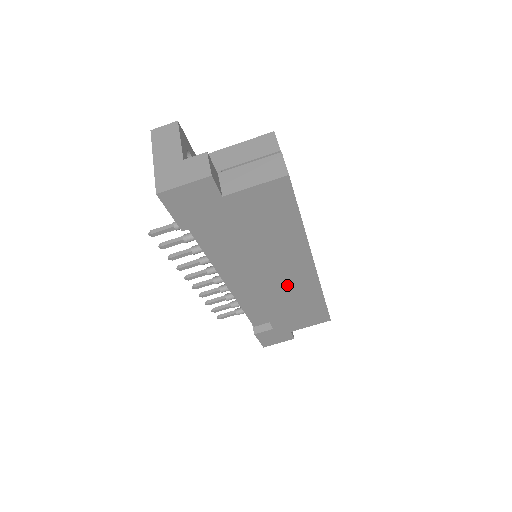
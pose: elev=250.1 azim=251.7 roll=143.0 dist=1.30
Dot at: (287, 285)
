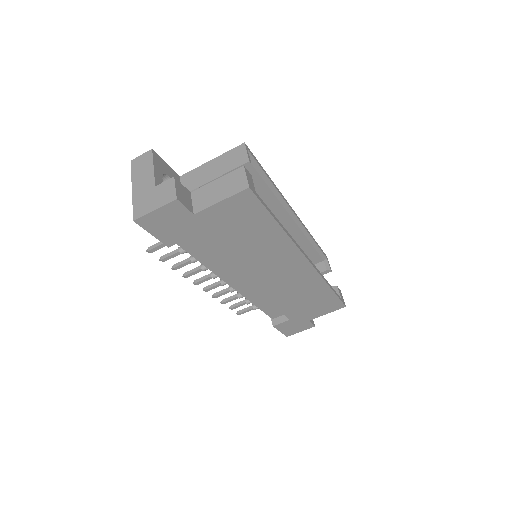
Dot at: (287, 280)
